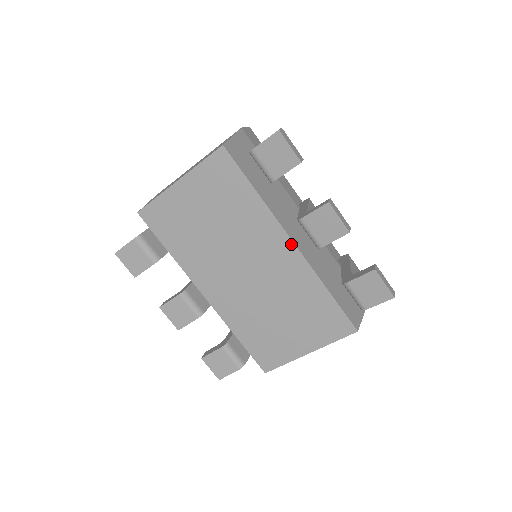
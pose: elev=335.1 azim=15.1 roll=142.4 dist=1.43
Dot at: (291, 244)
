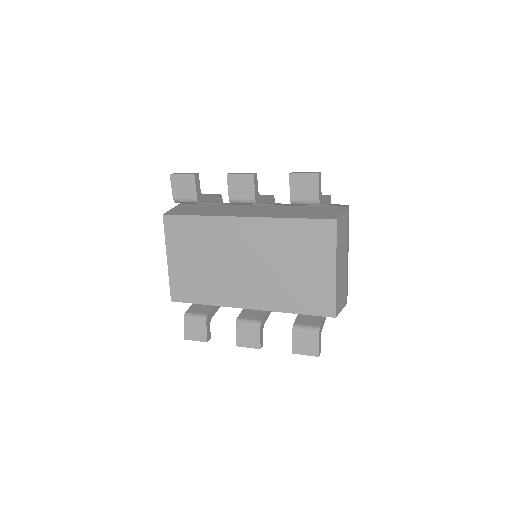
Dot at: (244, 219)
